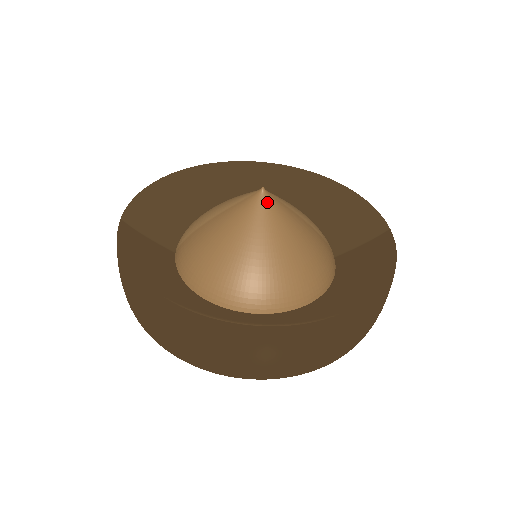
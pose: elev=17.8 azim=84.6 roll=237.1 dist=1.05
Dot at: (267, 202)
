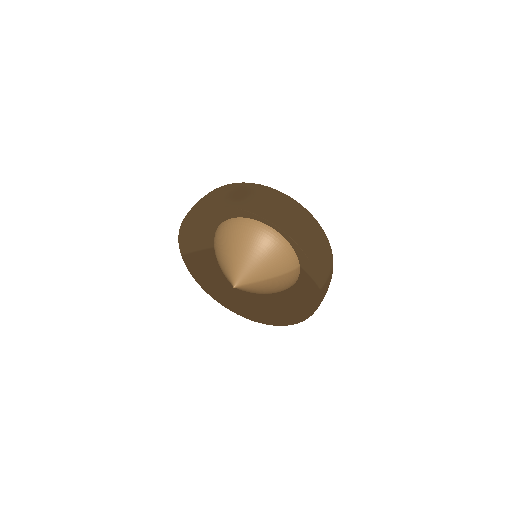
Dot at: occluded
